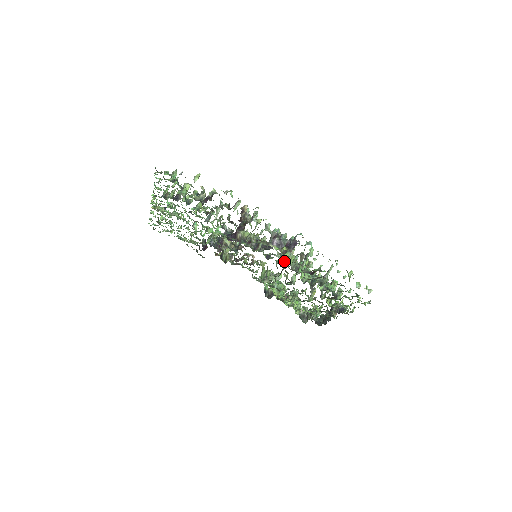
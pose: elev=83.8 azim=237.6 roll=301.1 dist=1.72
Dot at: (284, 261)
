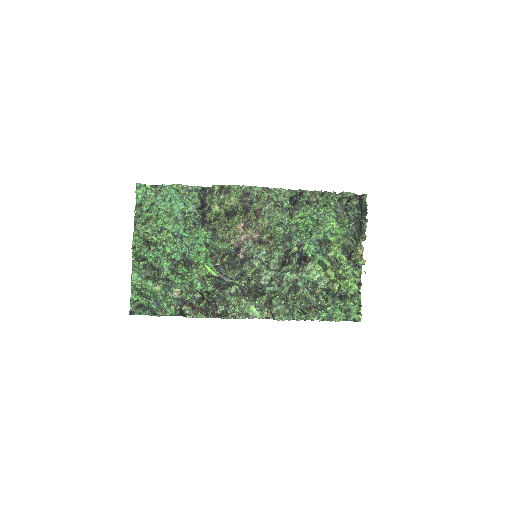
Dot at: (280, 280)
